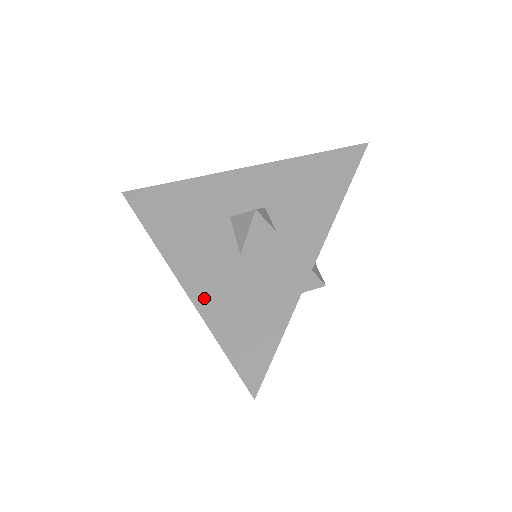
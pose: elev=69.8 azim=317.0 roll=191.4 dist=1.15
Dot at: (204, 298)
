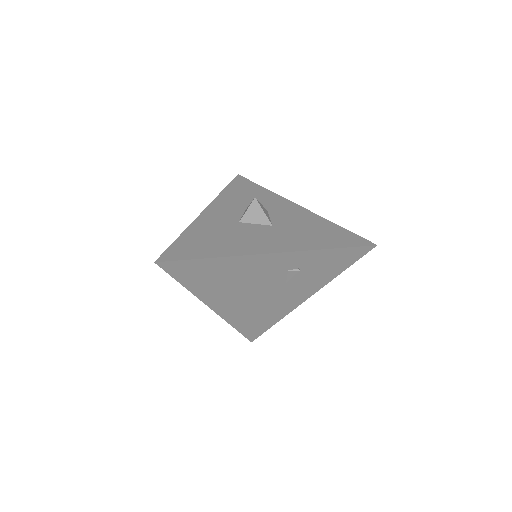
Dot at: (294, 246)
